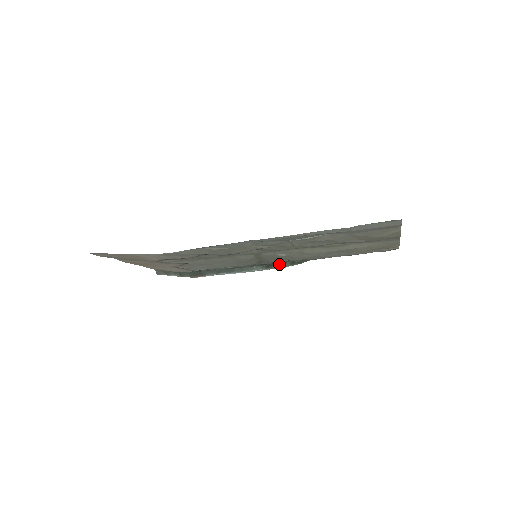
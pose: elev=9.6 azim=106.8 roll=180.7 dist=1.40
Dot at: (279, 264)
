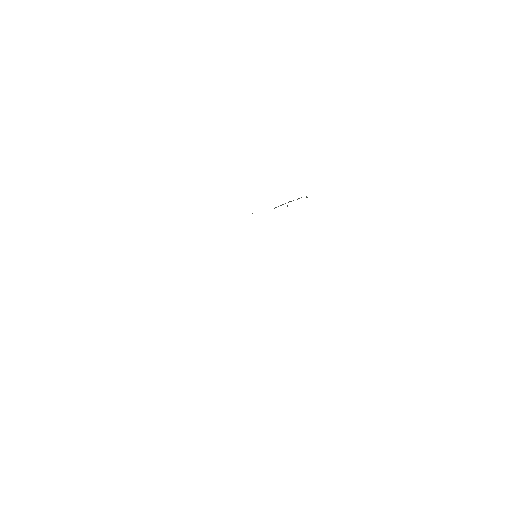
Dot at: occluded
